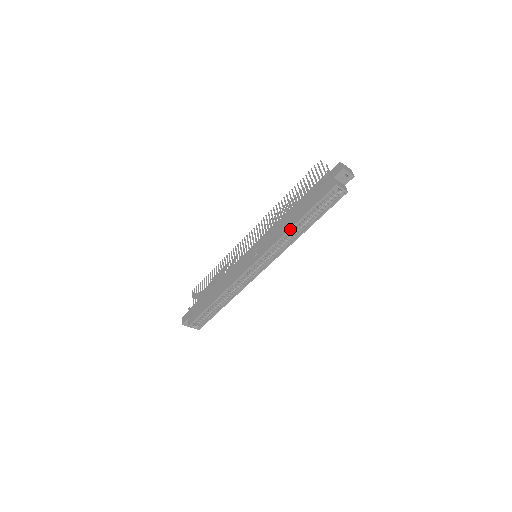
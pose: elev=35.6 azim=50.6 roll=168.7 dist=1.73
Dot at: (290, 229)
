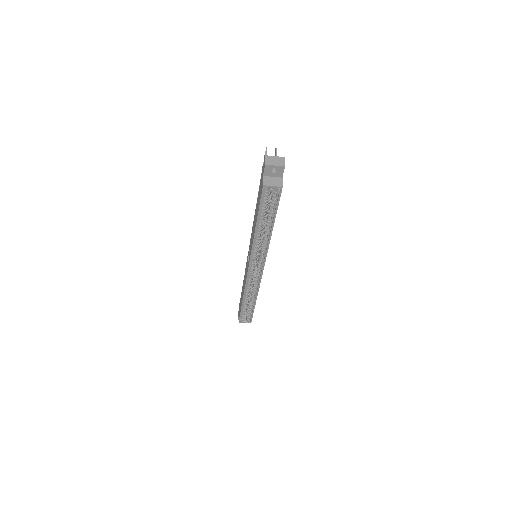
Dot at: (255, 234)
